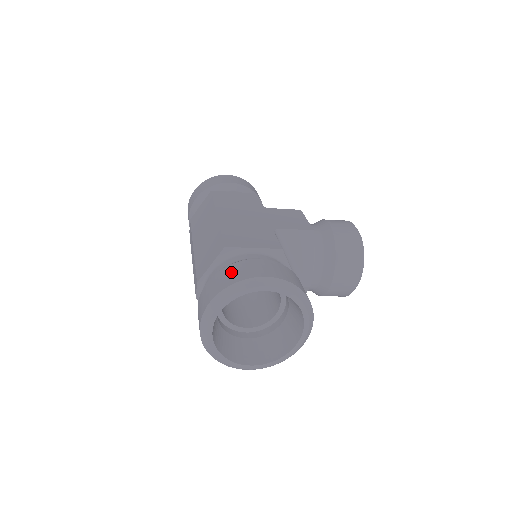
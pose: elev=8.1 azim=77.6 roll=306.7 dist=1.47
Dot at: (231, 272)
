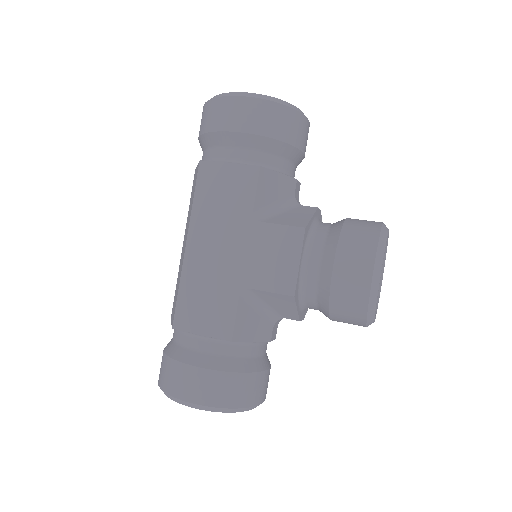
Dot at: (168, 373)
